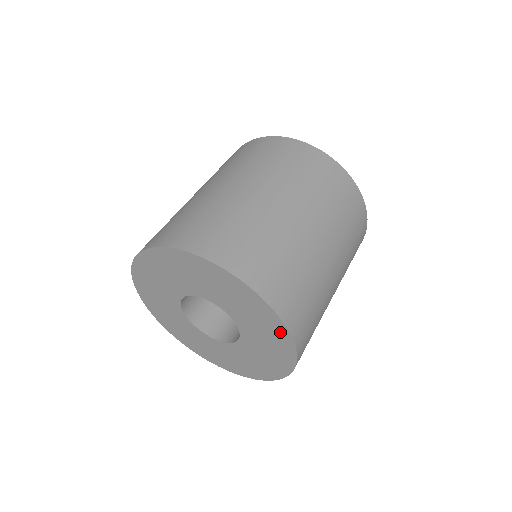
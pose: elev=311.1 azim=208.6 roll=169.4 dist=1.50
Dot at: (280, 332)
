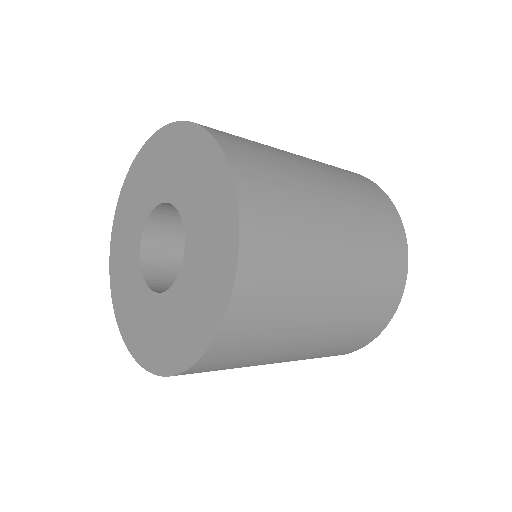
Dot at: (227, 262)
